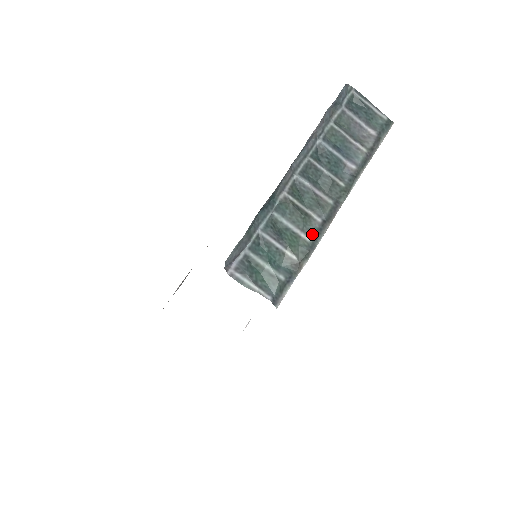
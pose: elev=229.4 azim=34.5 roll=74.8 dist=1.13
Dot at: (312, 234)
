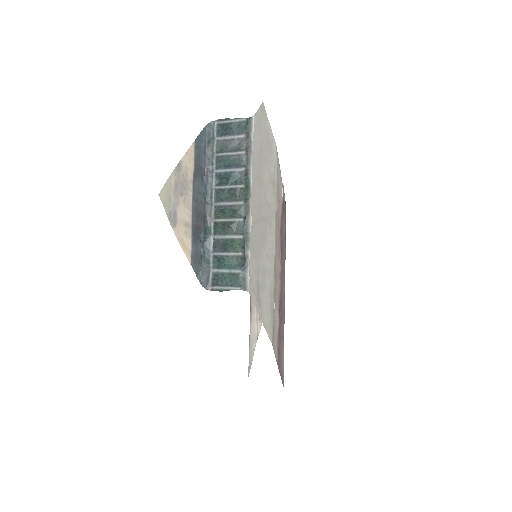
Dot at: (242, 232)
